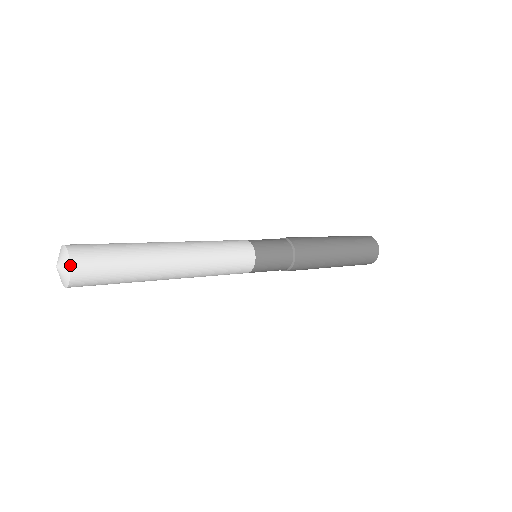
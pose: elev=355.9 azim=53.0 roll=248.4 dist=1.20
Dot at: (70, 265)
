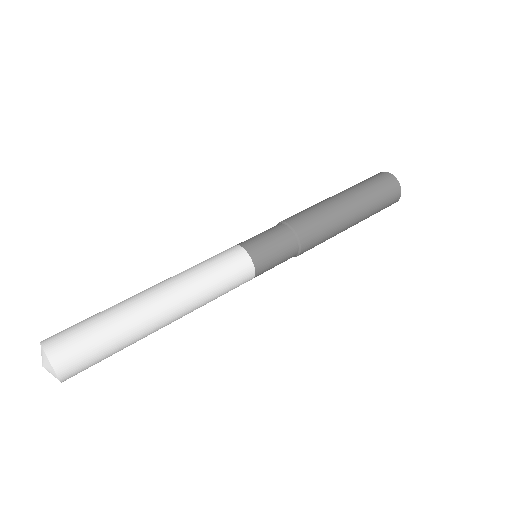
Dot at: (57, 375)
